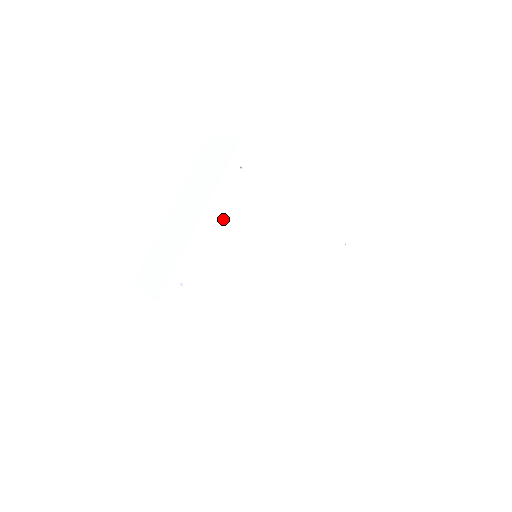
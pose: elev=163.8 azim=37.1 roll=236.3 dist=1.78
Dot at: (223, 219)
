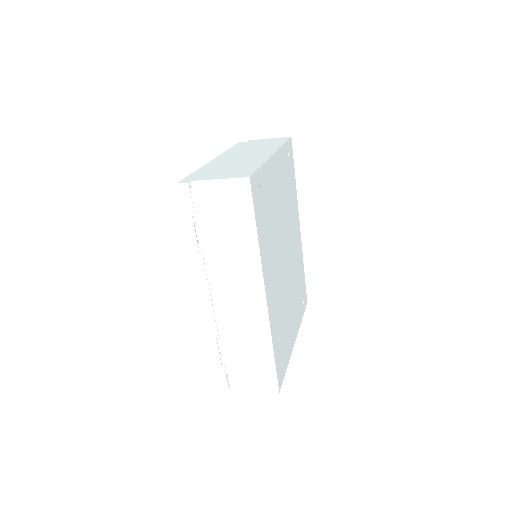
Dot at: (279, 174)
